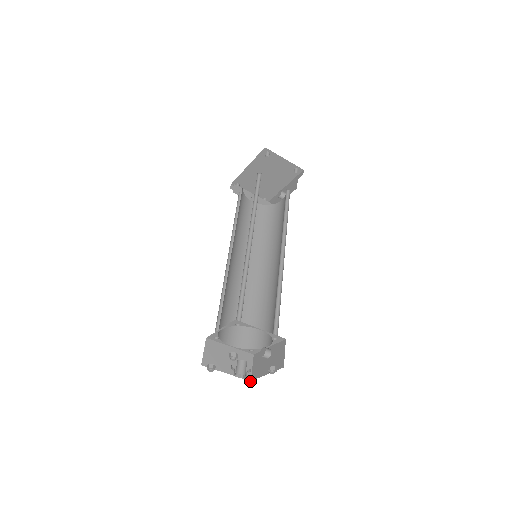
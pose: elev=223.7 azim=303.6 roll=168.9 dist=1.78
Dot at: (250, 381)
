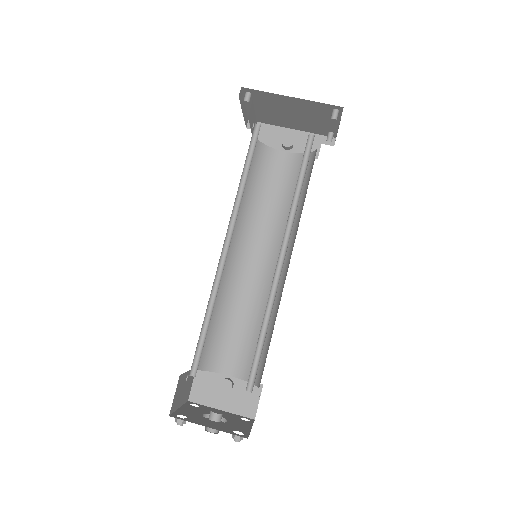
Dot at: occluded
